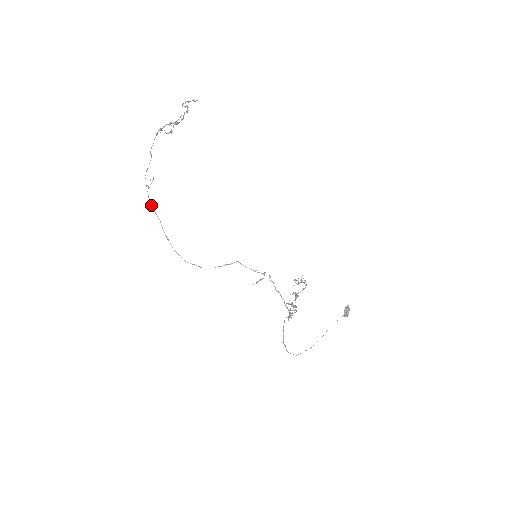
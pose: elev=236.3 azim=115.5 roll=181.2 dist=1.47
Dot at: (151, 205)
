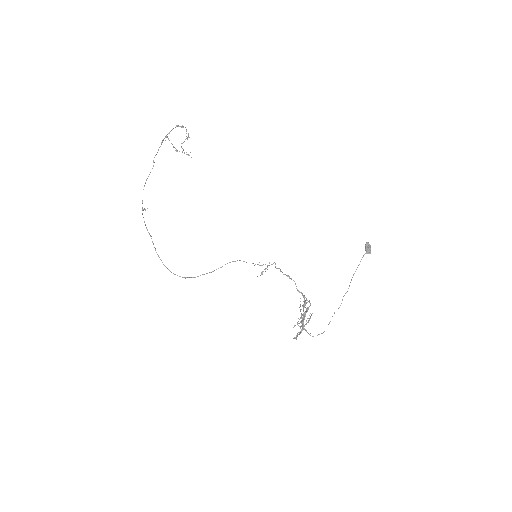
Dot at: (144, 222)
